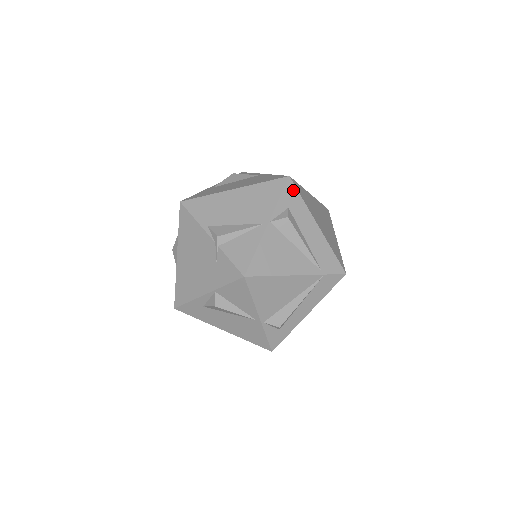
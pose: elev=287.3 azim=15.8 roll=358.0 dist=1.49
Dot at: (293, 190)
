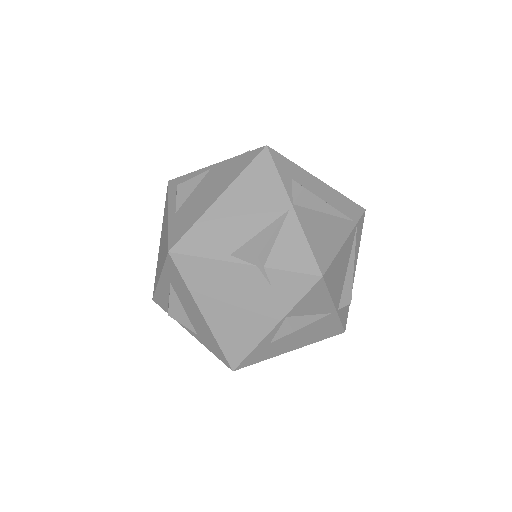
Dot at: (280, 158)
